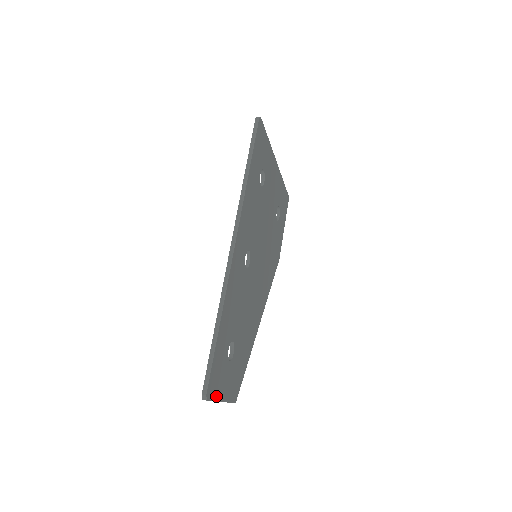
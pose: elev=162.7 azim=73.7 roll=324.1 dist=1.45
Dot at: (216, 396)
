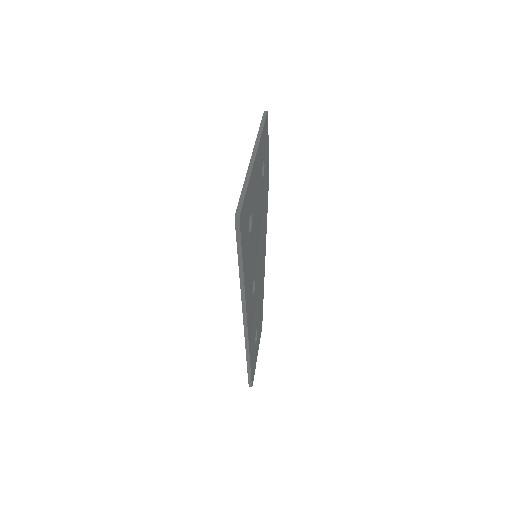
Dot at: (255, 368)
